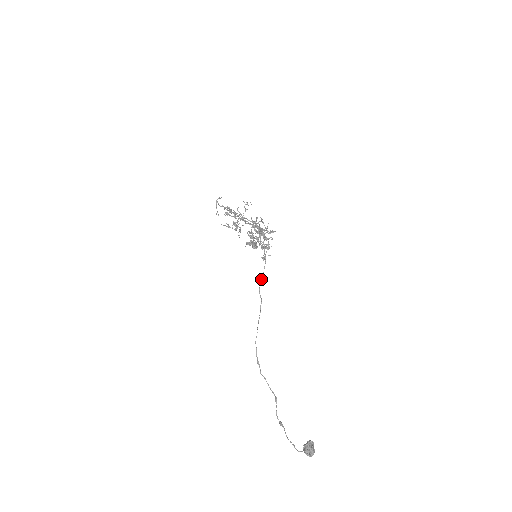
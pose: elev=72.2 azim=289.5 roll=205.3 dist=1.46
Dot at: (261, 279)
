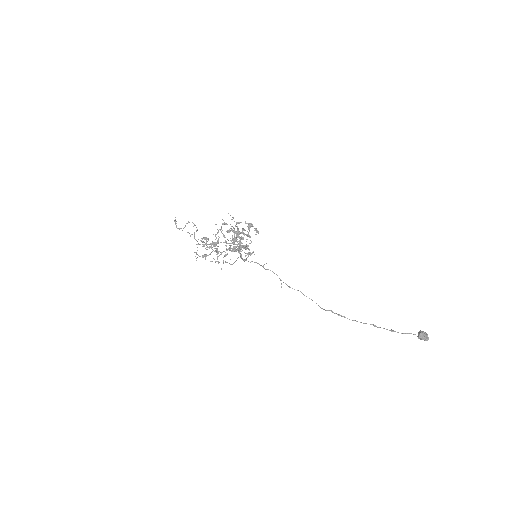
Dot at: occluded
